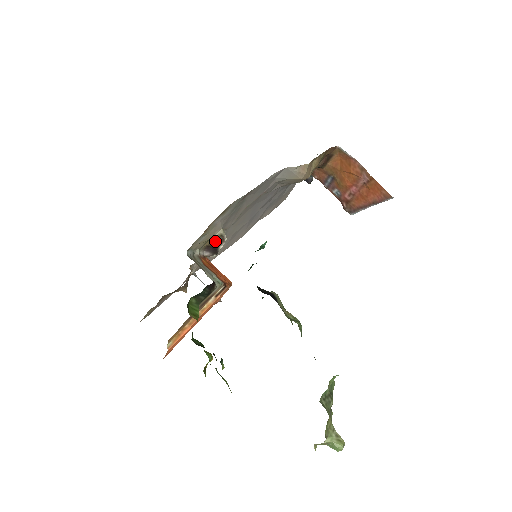
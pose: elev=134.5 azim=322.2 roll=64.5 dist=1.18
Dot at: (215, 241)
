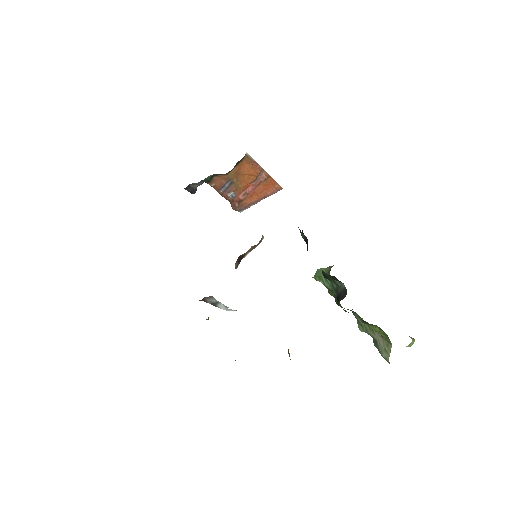
Dot at: (253, 247)
